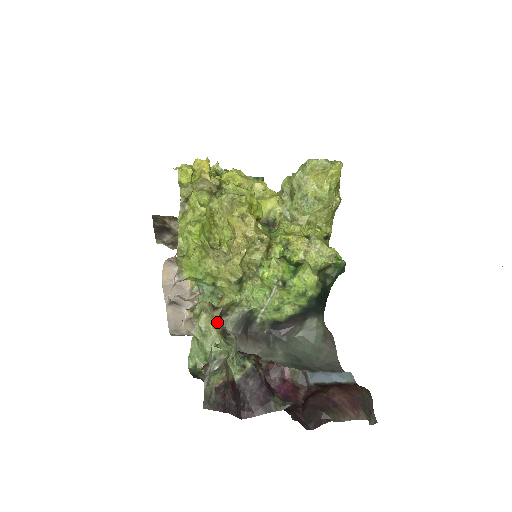
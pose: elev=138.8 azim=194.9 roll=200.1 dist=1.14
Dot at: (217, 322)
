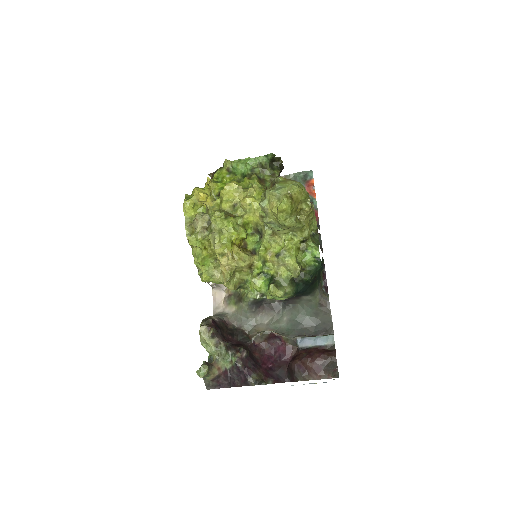
Dot at: (211, 338)
